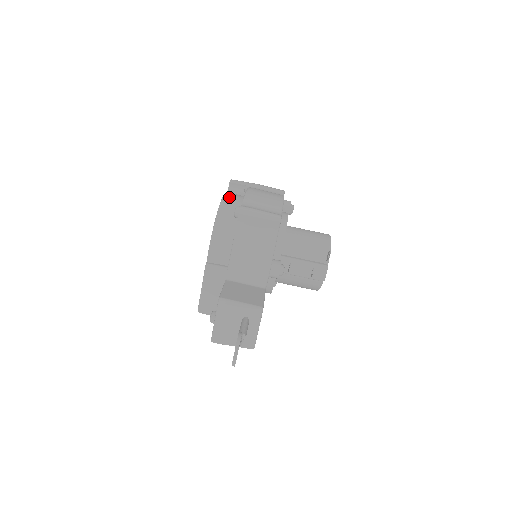
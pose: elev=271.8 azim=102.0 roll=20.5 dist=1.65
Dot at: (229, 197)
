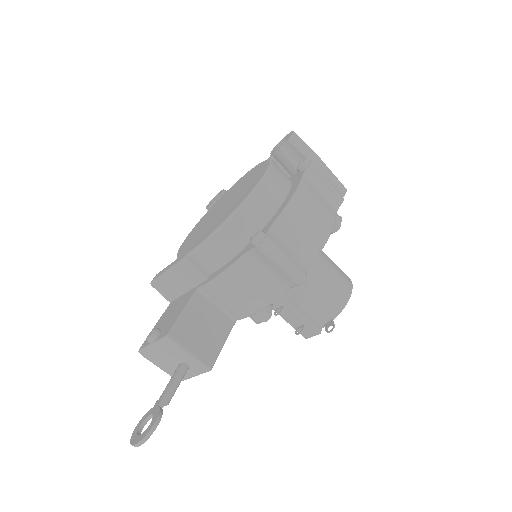
Dot at: (266, 189)
